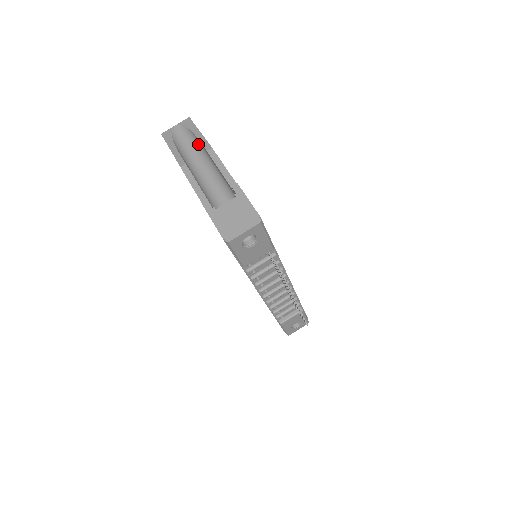
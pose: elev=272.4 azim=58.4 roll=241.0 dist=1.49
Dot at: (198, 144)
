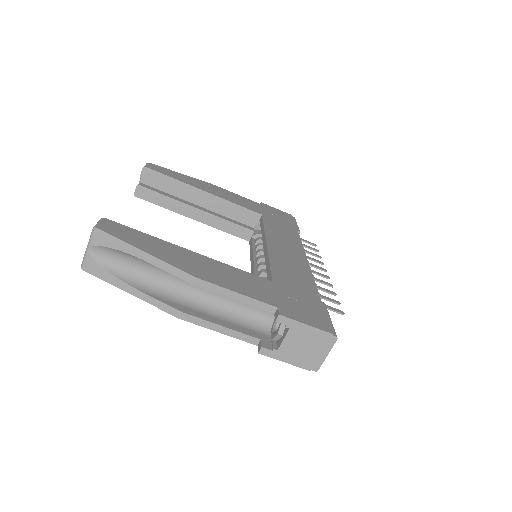
Dot at: occluded
